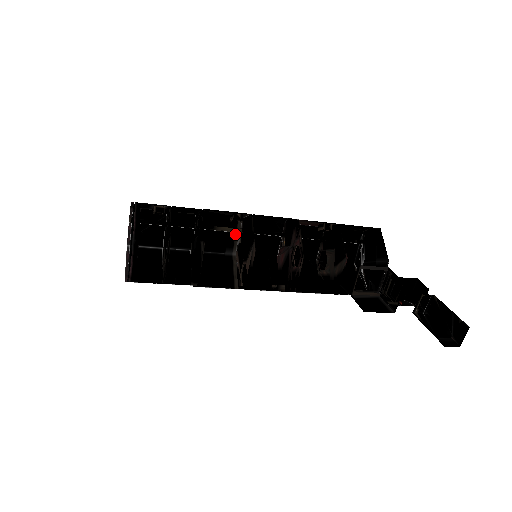
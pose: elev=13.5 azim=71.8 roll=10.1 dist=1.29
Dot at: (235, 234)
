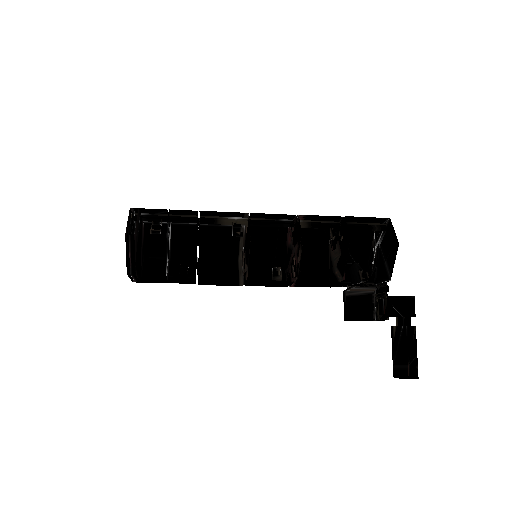
Dot at: (242, 218)
